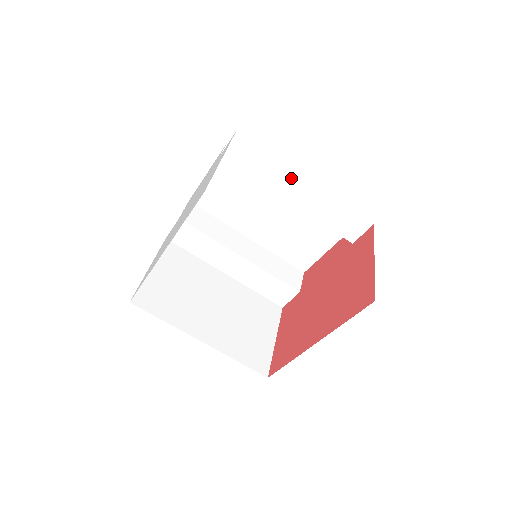
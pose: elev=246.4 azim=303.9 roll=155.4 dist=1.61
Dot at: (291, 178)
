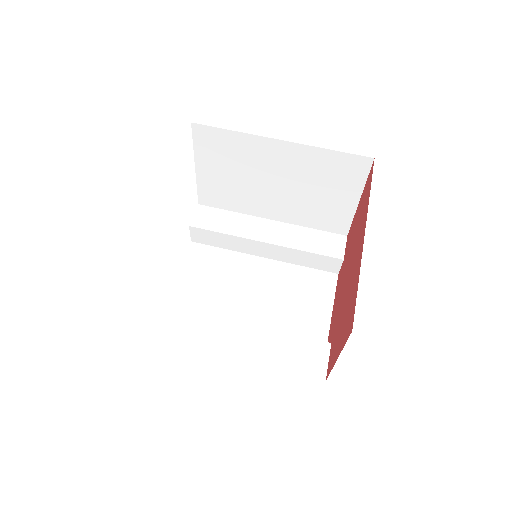
Dot at: (257, 224)
